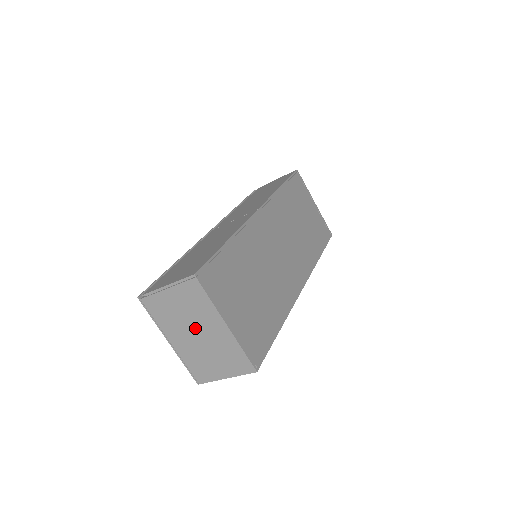
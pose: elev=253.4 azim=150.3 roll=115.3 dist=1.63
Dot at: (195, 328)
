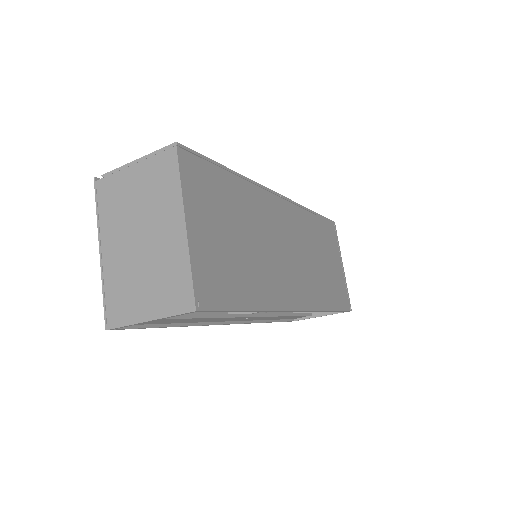
Dot at: (143, 228)
